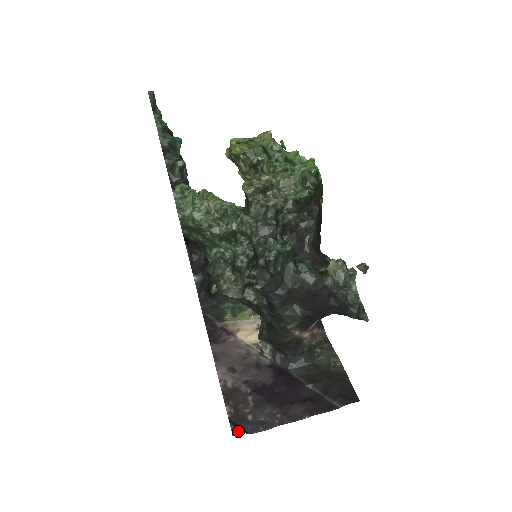
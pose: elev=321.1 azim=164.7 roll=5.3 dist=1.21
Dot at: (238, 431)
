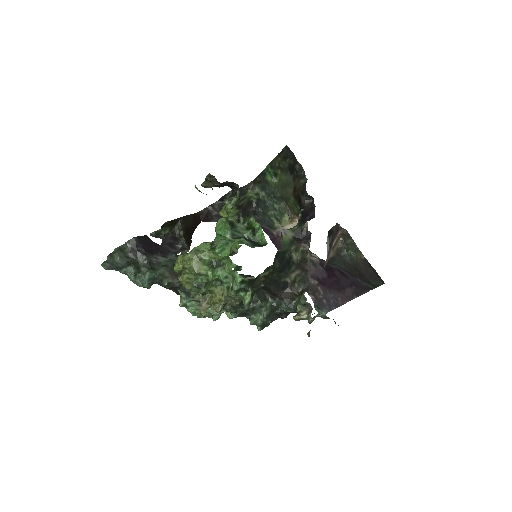
Dot at: (321, 314)
